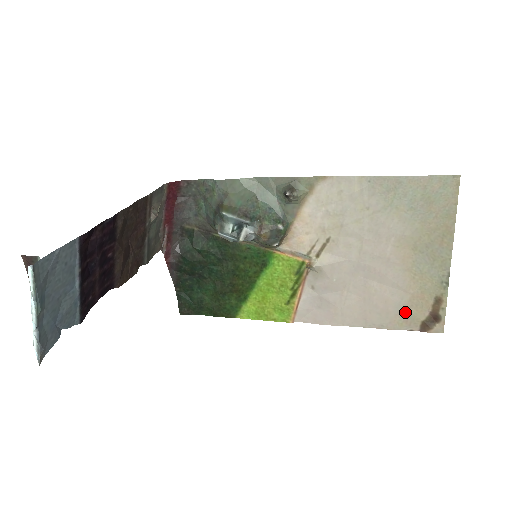
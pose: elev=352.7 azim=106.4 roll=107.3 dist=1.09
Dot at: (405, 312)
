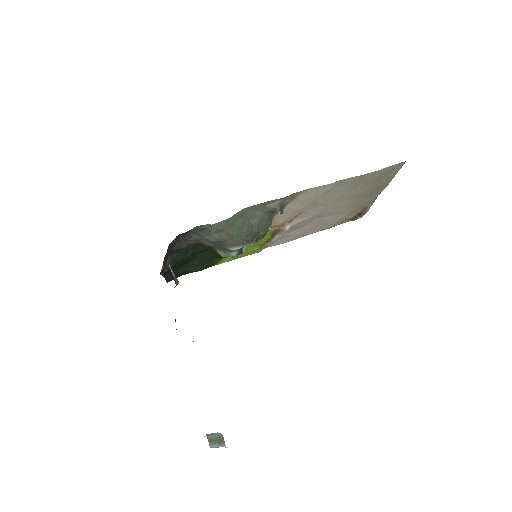
Dot at: (343, 220)
